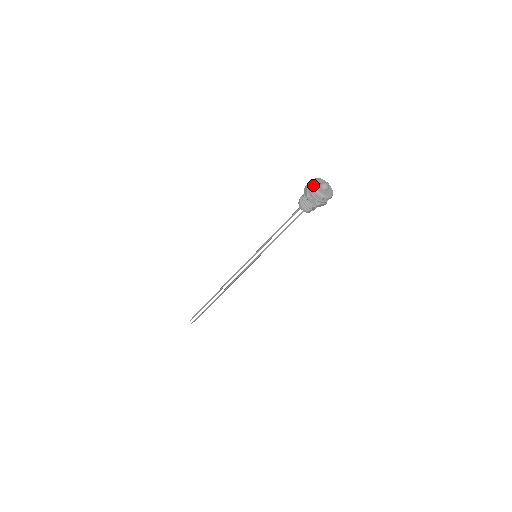
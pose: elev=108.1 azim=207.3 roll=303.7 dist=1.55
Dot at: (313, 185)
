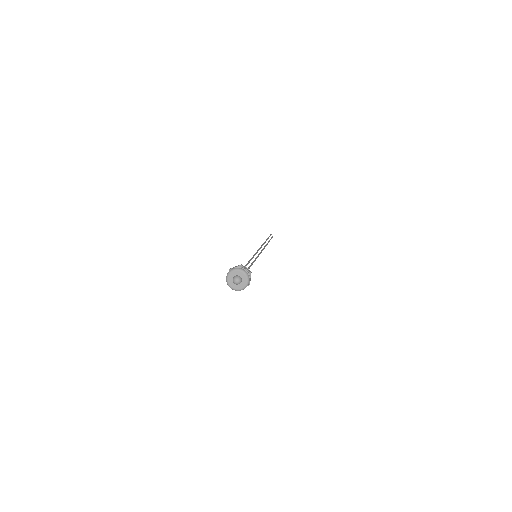
Dot at: (226, 279)
